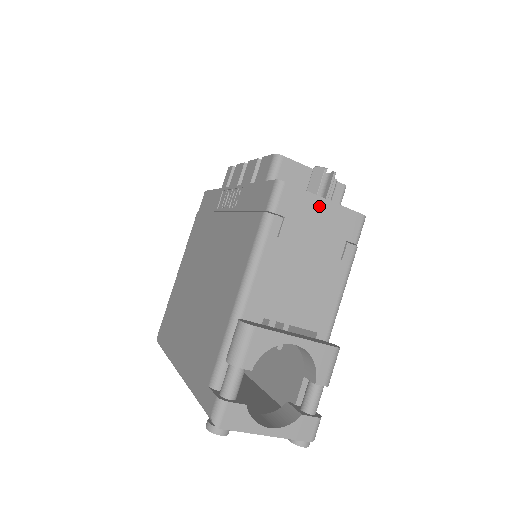
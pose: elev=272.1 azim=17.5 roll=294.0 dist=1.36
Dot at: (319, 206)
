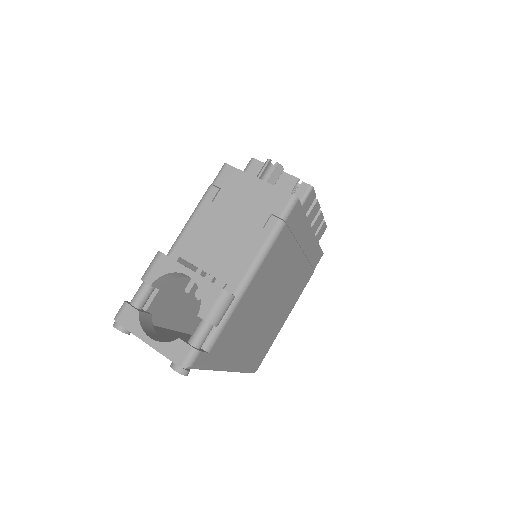
Dot at: (252, 183)
